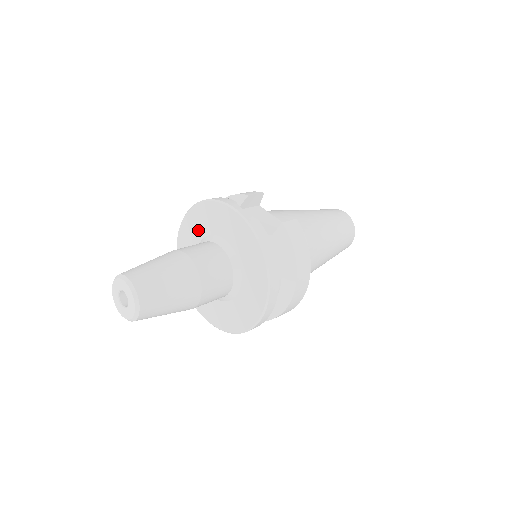
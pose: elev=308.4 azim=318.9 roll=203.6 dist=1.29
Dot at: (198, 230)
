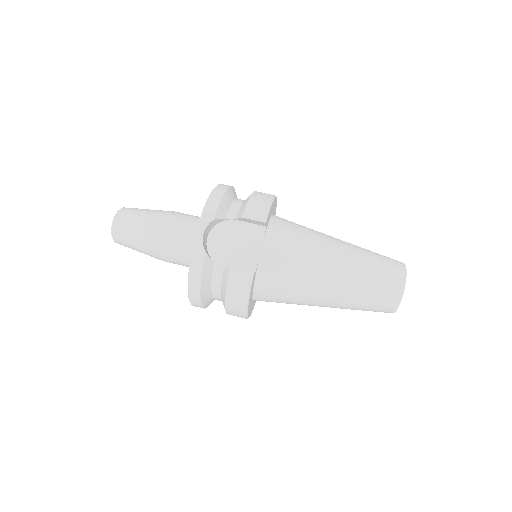
Dot at: occluded
